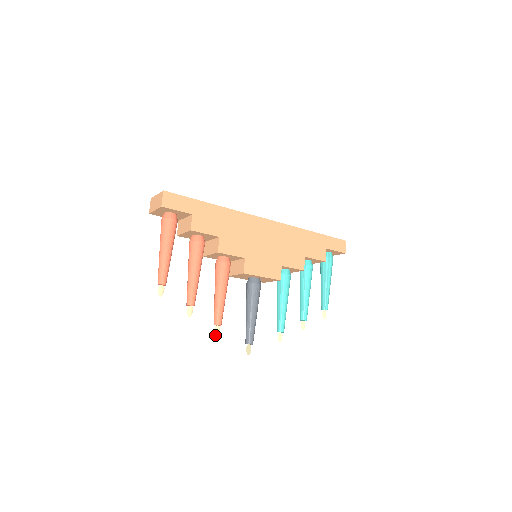
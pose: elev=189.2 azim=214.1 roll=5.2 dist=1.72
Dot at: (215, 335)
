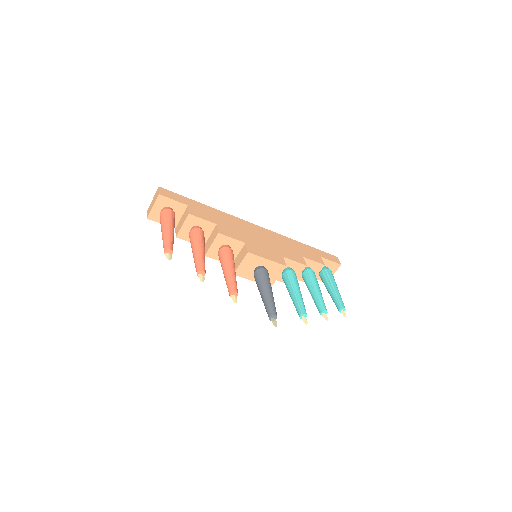
Dot at: occluded
